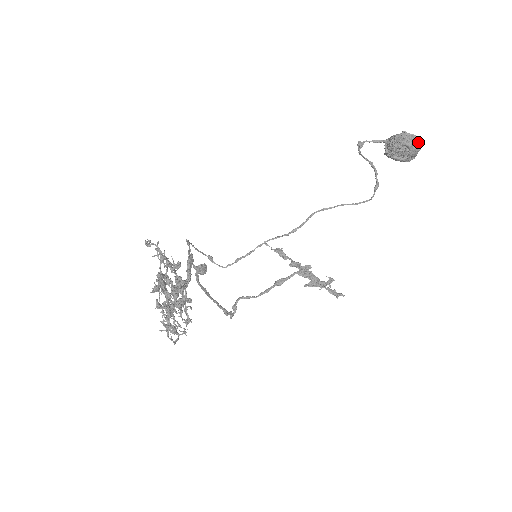
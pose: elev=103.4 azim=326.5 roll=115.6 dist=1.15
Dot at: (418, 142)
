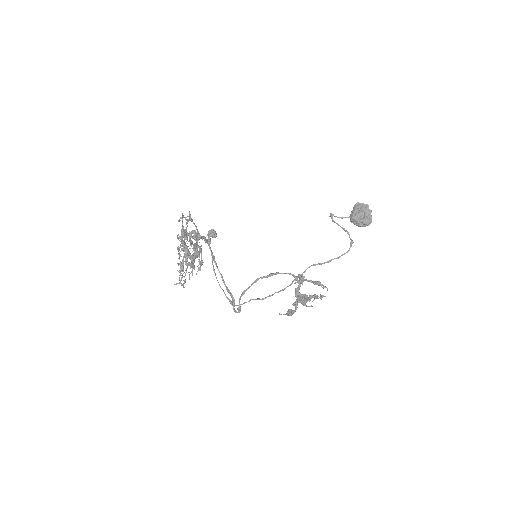
Dot at: (367, 205)
